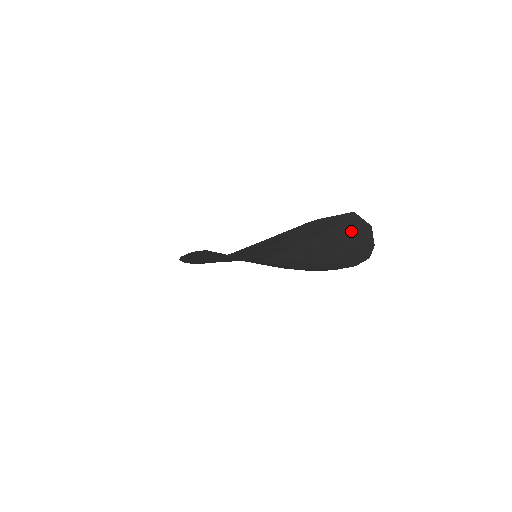
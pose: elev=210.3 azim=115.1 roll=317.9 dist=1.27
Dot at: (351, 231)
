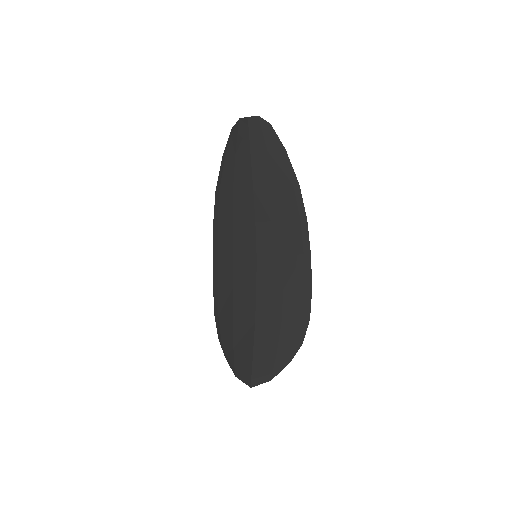
Dot at: (266, 367)
